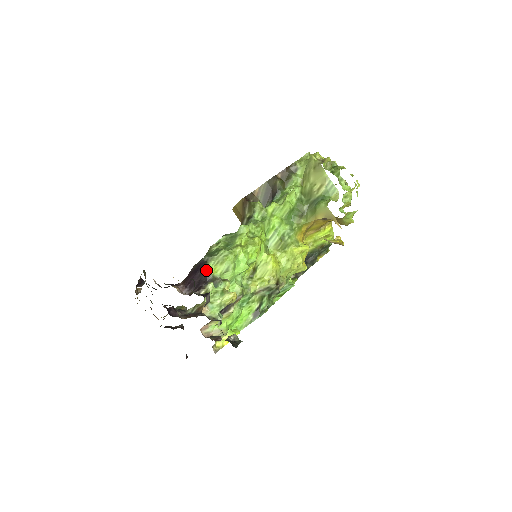
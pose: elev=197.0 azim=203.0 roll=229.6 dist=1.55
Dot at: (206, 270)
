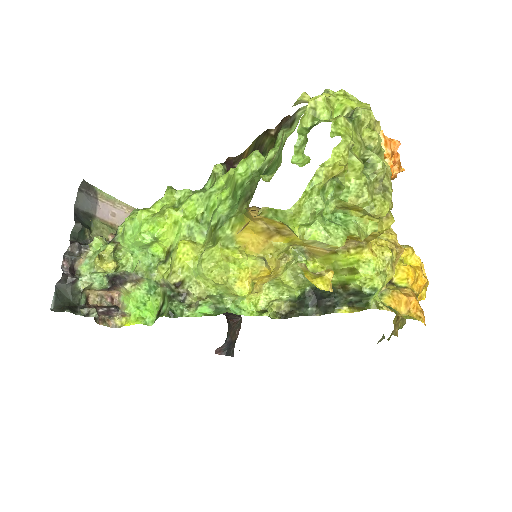
Dot at: (120, 226)
